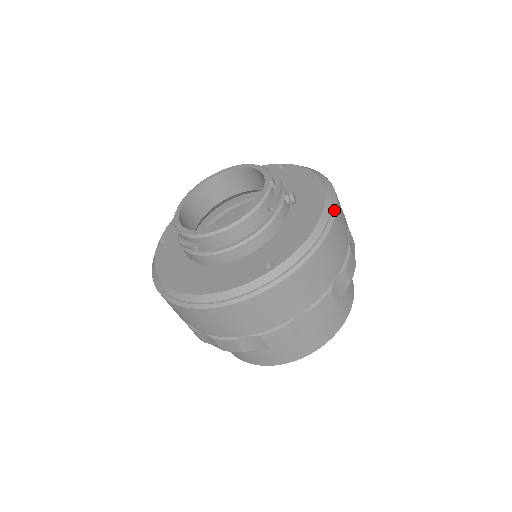
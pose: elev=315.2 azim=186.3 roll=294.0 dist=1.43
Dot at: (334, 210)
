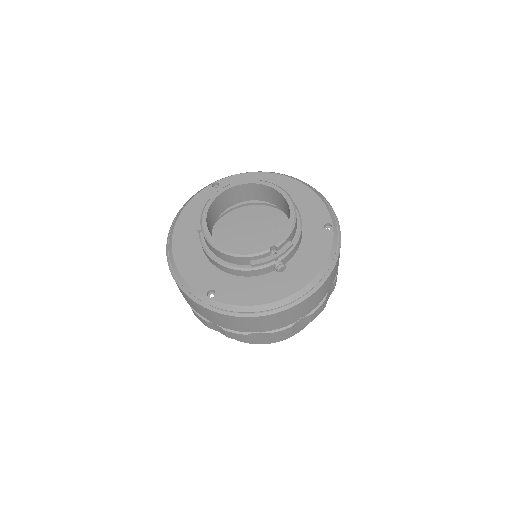
Dot at: (289, 306)
